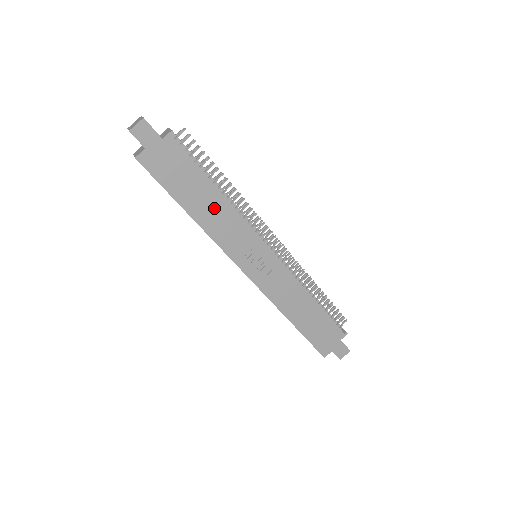
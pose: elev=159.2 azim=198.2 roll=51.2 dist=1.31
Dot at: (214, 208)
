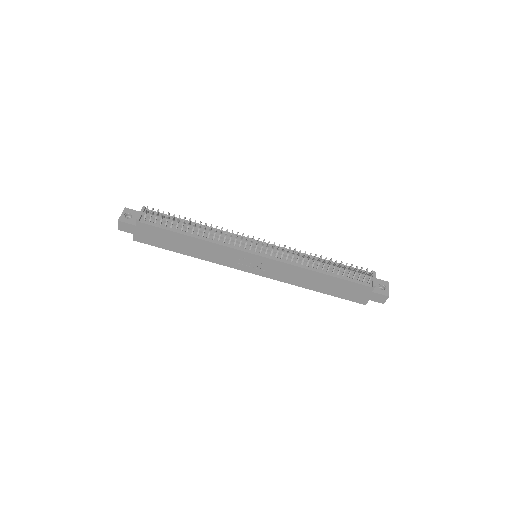
Dot at: (197, 246)
